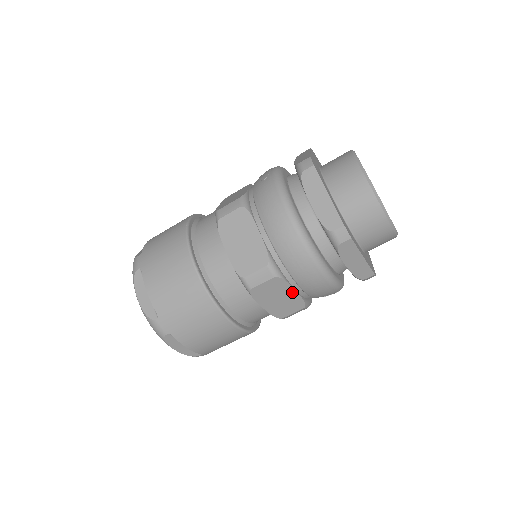
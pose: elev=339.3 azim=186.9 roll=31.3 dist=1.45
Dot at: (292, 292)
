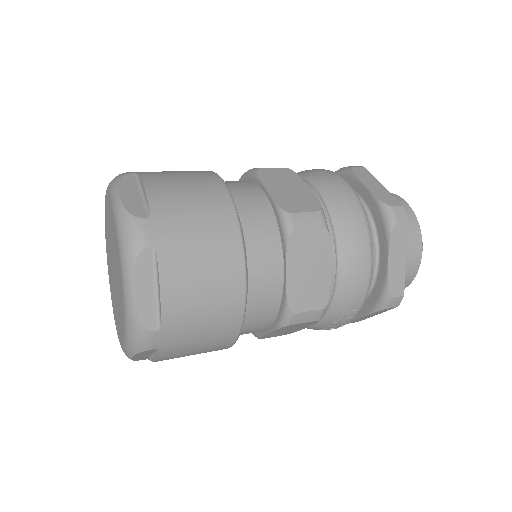
Dot at: (326, 268)
